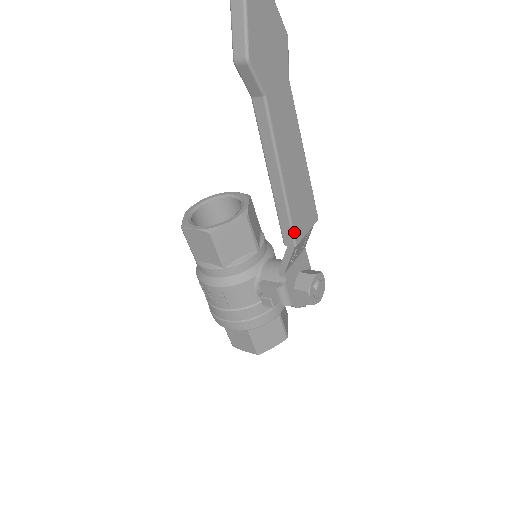
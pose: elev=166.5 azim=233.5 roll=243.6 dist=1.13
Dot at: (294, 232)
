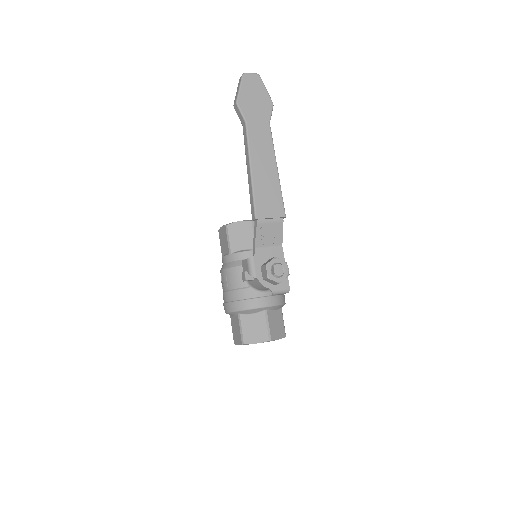
Dot at: (256, 208)
